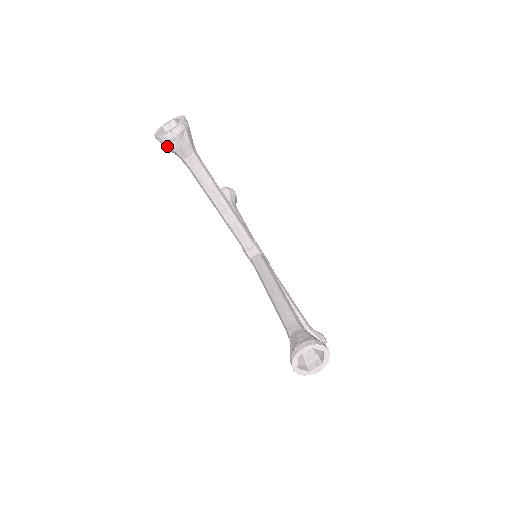
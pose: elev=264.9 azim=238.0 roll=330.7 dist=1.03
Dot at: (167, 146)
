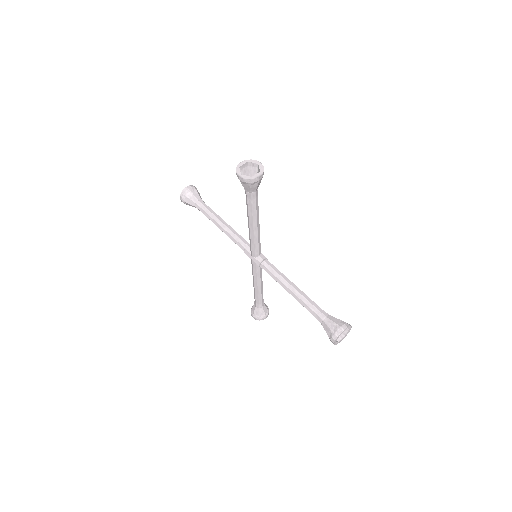
Dot at: (186, 198)
